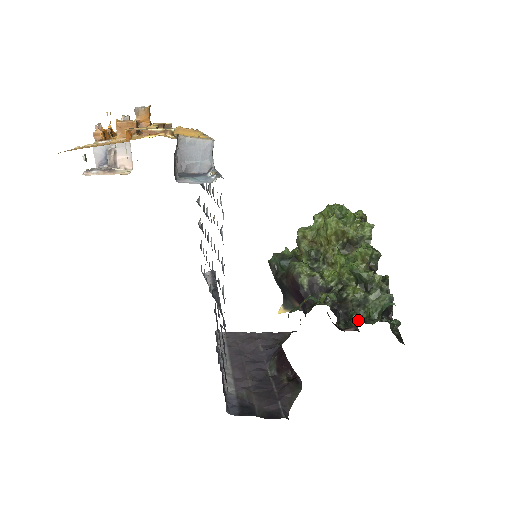
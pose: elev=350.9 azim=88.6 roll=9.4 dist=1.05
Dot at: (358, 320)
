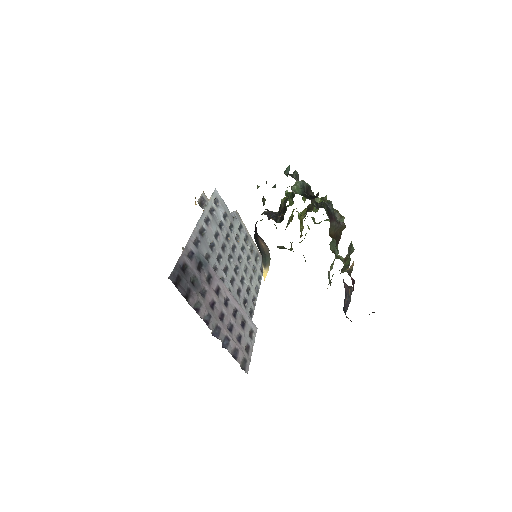
Dot at: occluded
